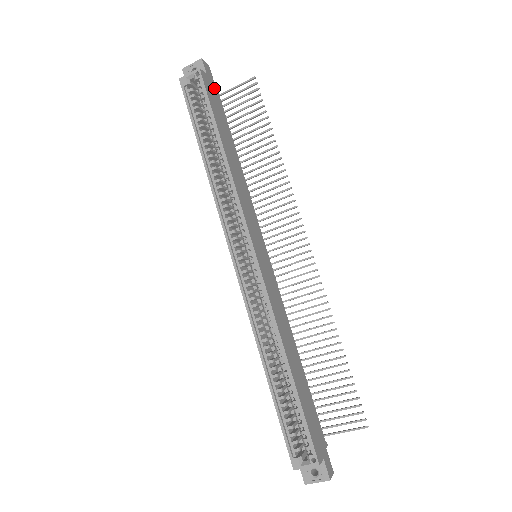
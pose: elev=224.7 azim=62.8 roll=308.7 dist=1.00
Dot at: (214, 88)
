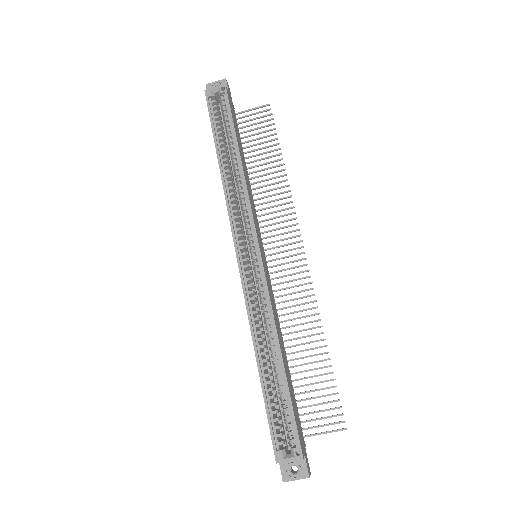
Dot at: (233, 106)
